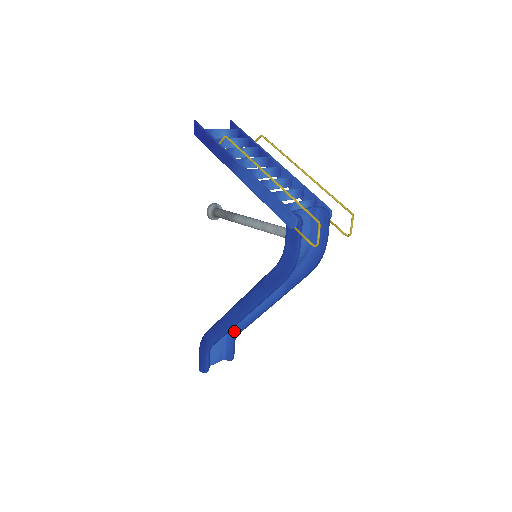
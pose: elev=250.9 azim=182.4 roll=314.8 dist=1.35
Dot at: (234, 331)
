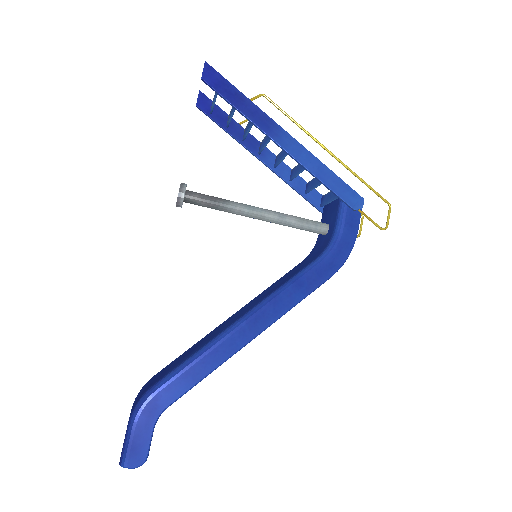
Dot at: occluded
